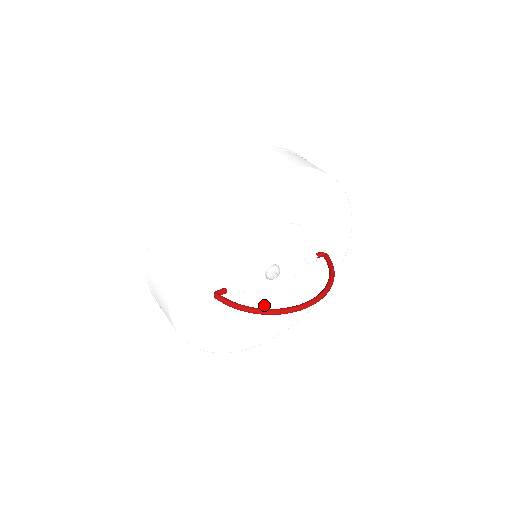
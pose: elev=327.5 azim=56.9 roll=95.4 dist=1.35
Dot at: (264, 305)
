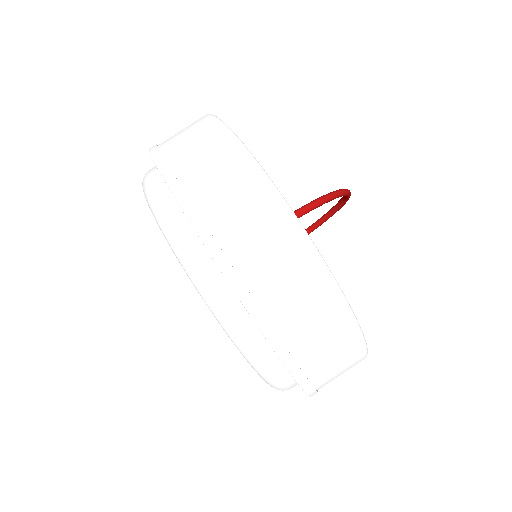
Dot at: occluded
